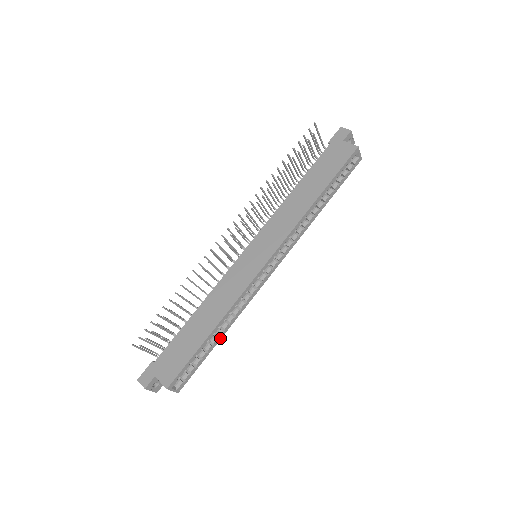
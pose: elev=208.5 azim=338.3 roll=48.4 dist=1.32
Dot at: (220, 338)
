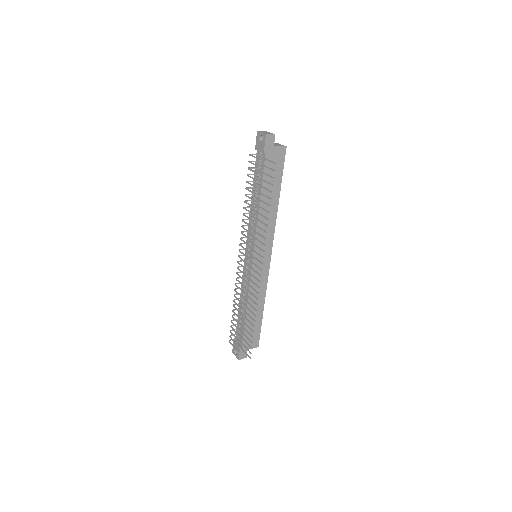
Dot at: occluded
